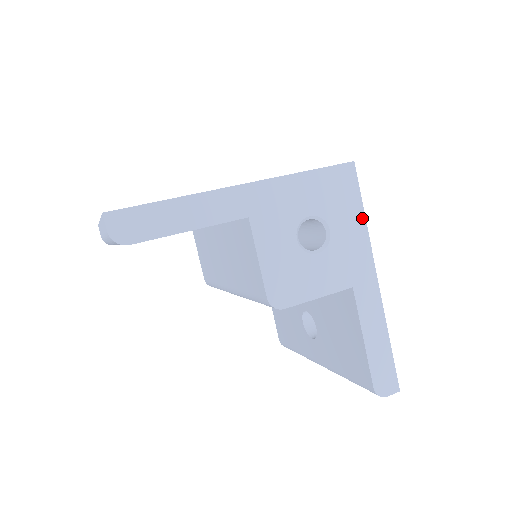
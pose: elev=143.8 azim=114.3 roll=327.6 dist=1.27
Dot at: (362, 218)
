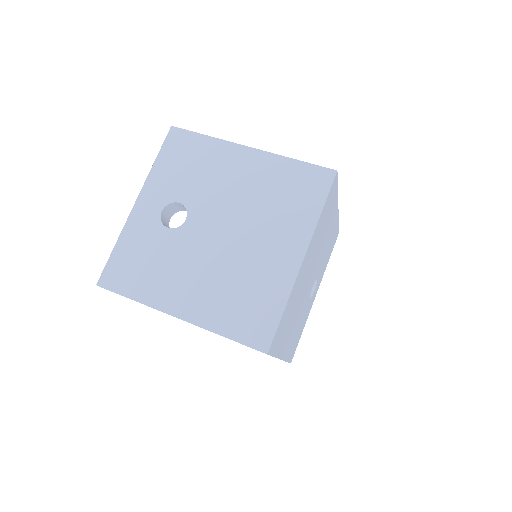
Dot at: occluded
